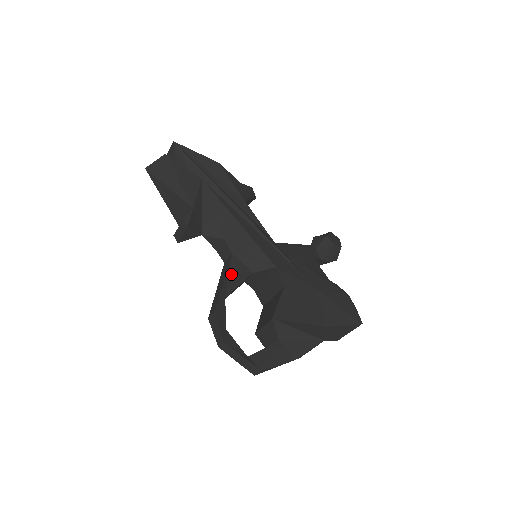
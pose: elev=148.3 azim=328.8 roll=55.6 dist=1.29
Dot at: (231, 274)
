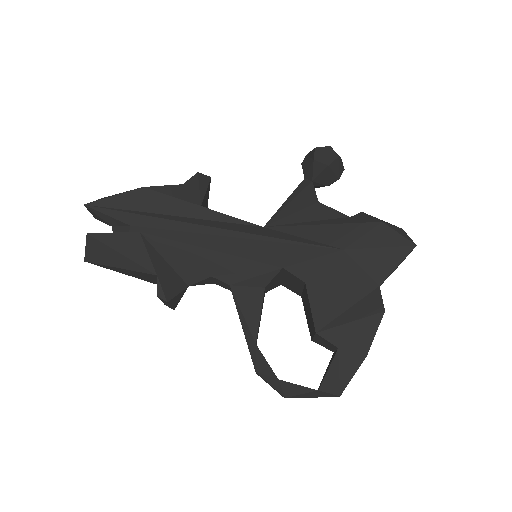
Dot at: (244, 311)
